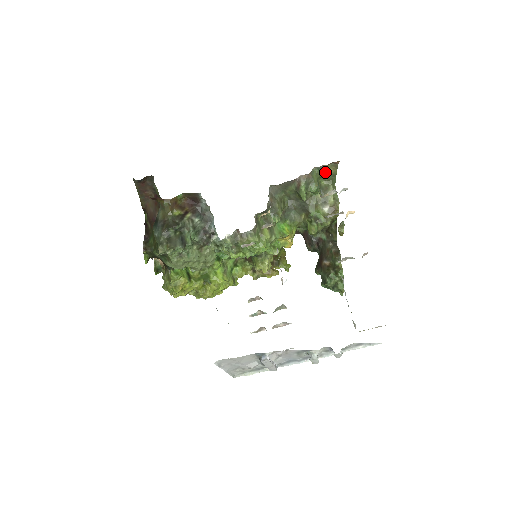
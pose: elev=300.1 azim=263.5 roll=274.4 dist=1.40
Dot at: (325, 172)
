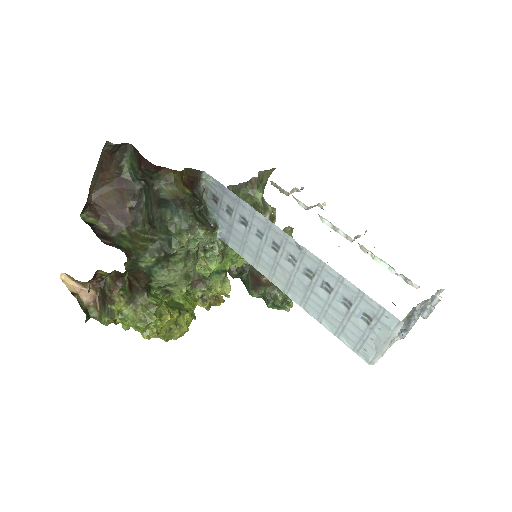
Dot at: (262, 179)
